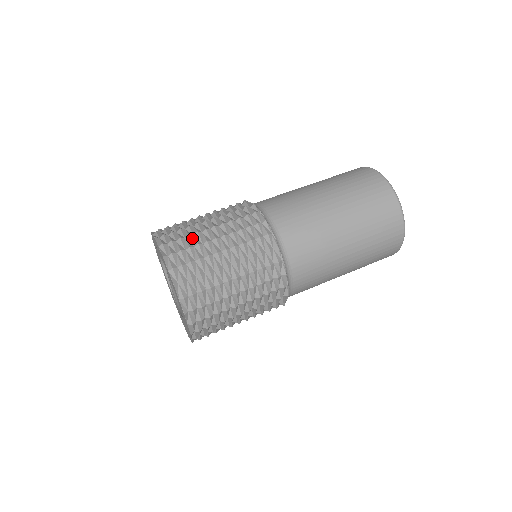
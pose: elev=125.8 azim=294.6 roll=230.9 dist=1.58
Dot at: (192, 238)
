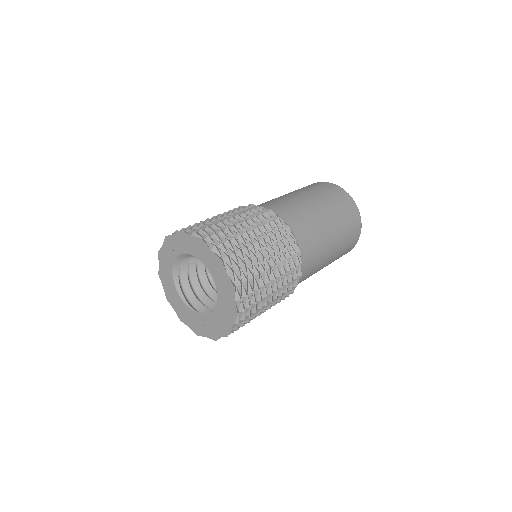
Dot at: occluded
